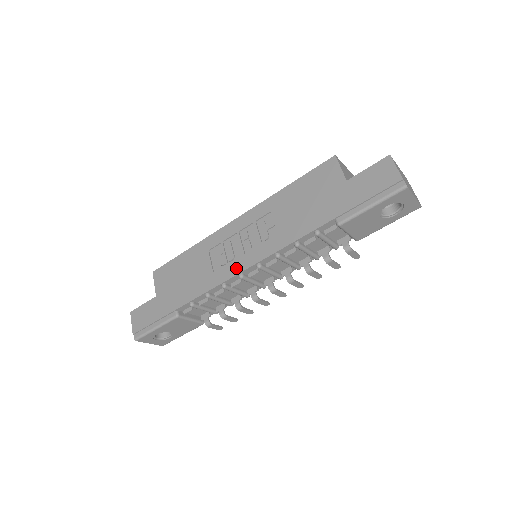
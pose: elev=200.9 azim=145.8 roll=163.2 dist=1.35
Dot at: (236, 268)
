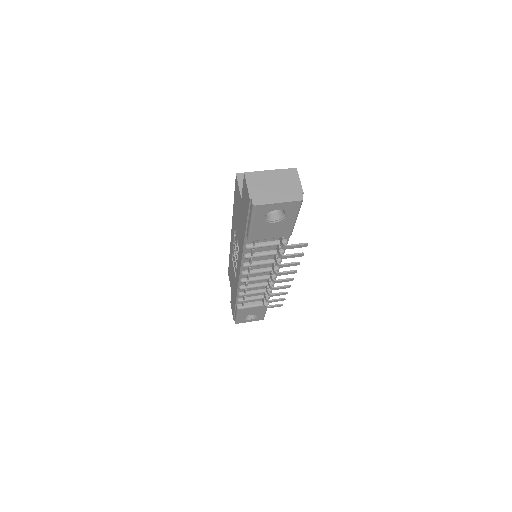
Dot at: (237, 275)
